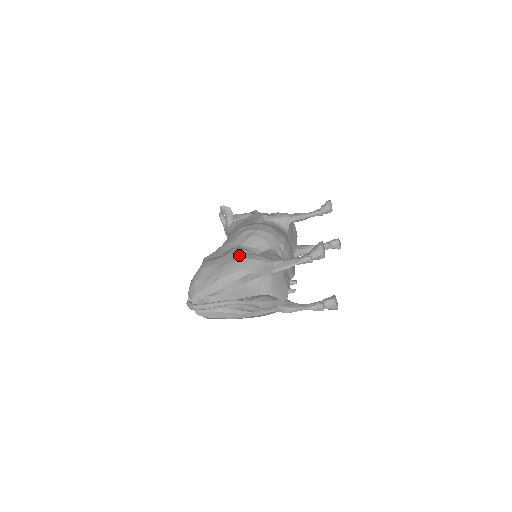
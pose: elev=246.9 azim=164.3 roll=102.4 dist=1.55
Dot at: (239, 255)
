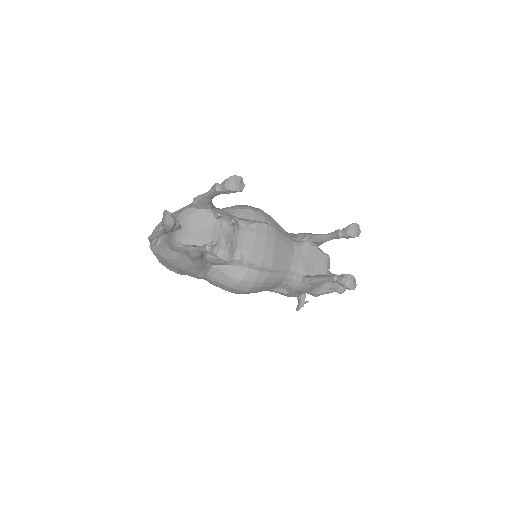
Dot at: occluded
